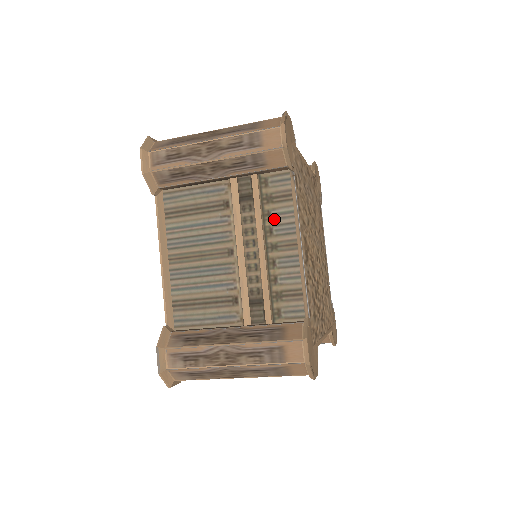
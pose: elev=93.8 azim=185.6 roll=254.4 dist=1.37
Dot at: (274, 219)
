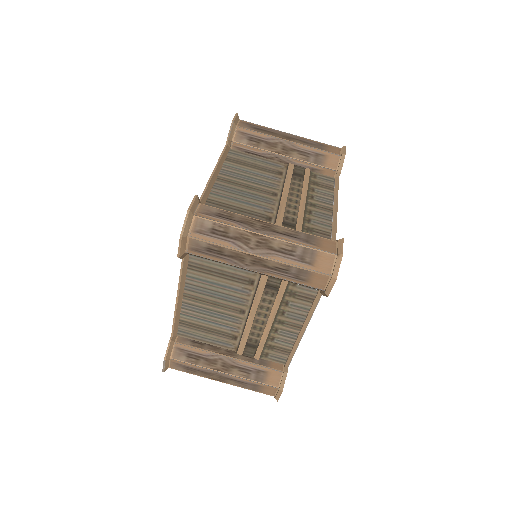
Dot at: (290, 308)
